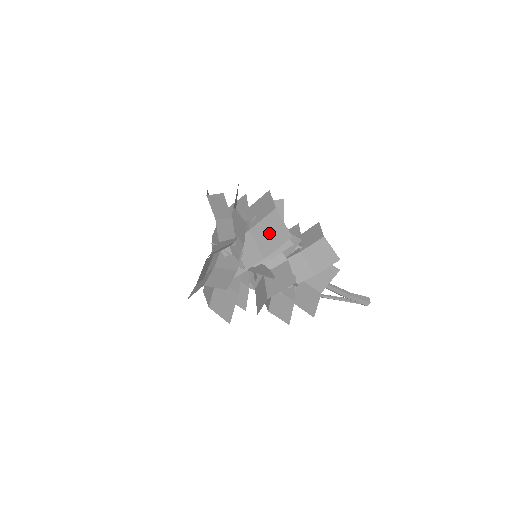
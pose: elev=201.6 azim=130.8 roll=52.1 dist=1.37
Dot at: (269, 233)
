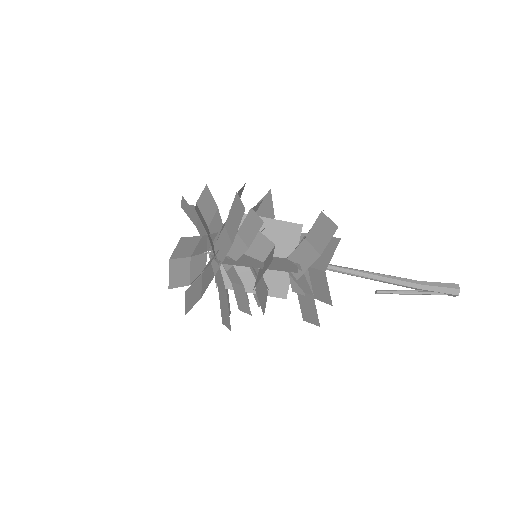
Dot at: (234, 218)
